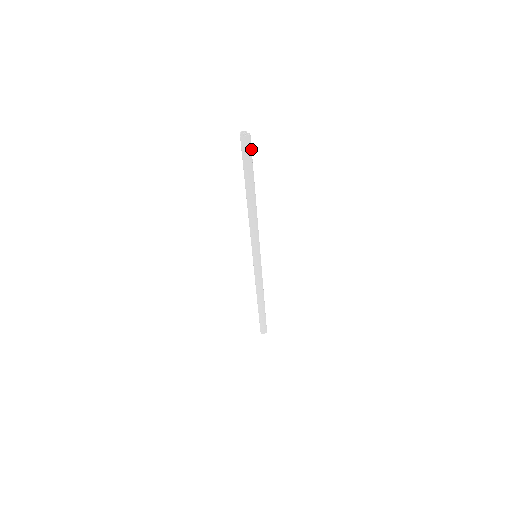
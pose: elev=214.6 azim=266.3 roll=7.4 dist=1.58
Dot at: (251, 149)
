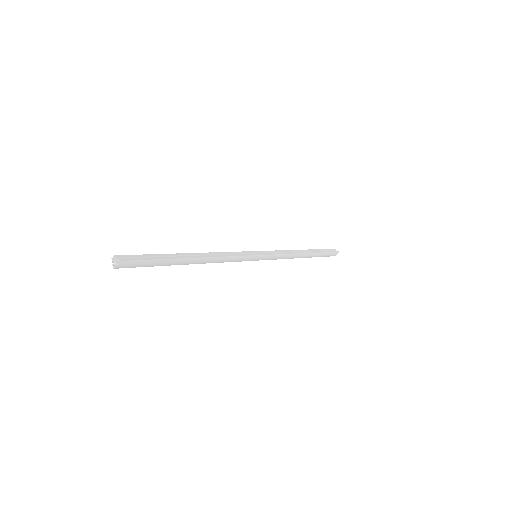
Dot at: (137, 261)
